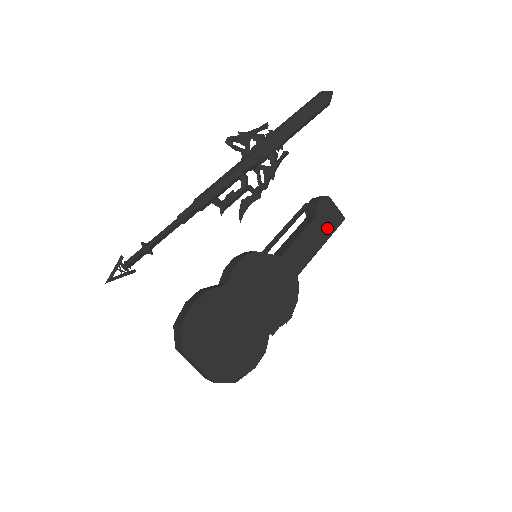
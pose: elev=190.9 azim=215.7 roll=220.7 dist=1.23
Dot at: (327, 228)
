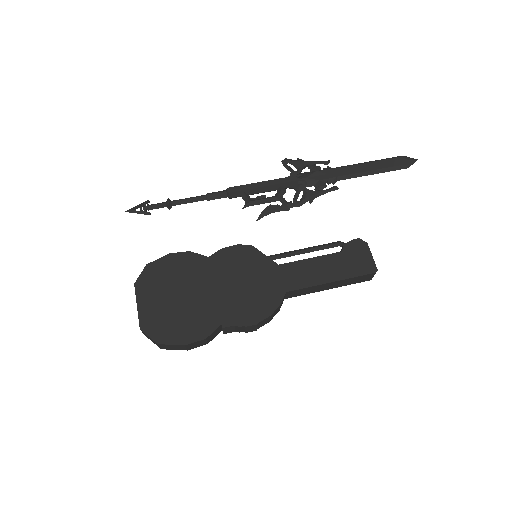
Dot at: (348, 269)
